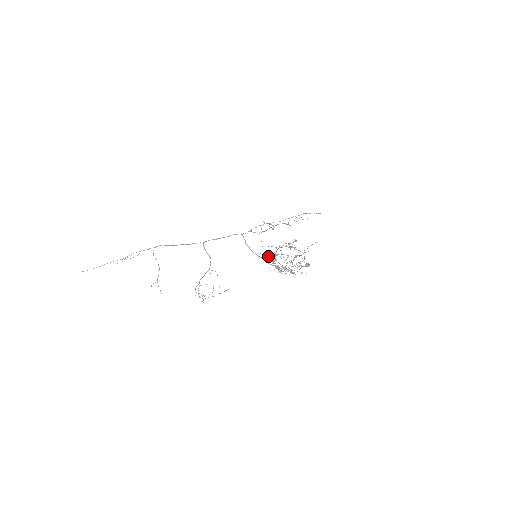
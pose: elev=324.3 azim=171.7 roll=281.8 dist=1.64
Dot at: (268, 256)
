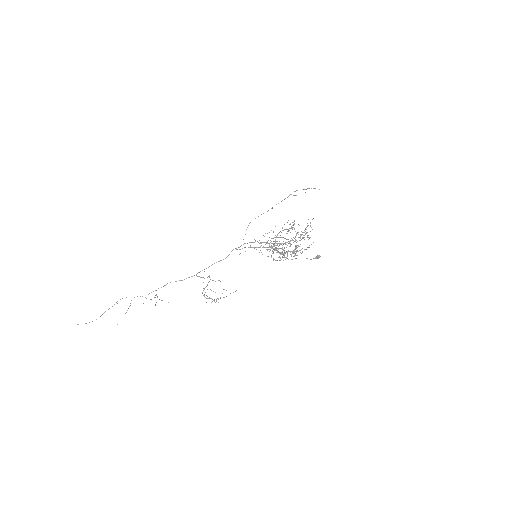
Dot at: occluded
